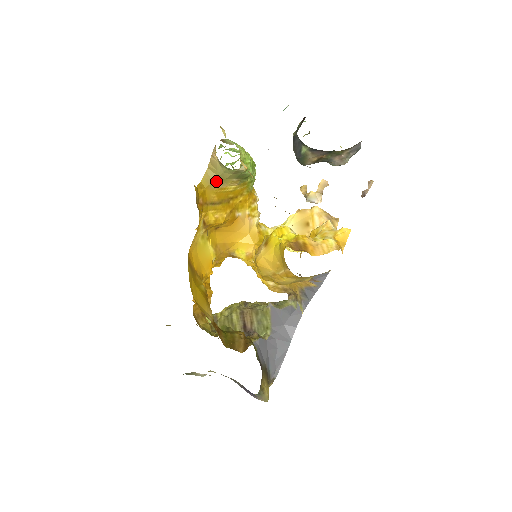
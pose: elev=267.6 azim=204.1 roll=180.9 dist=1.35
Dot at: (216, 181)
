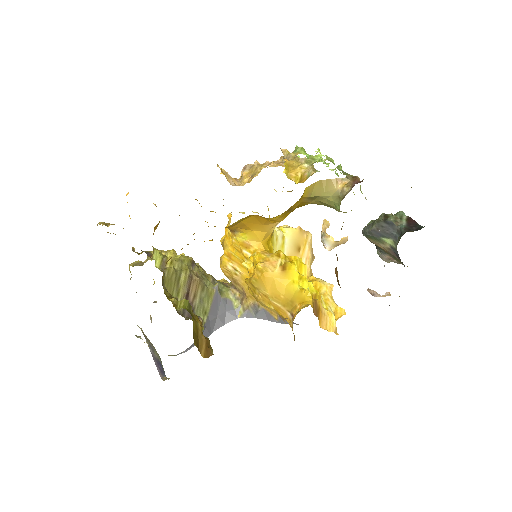
Dot at: (313, 197)
